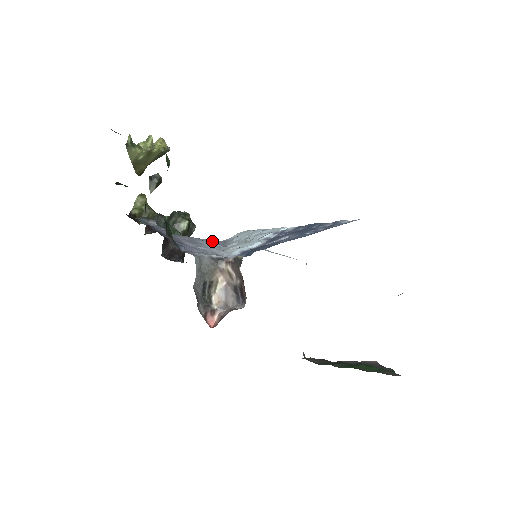
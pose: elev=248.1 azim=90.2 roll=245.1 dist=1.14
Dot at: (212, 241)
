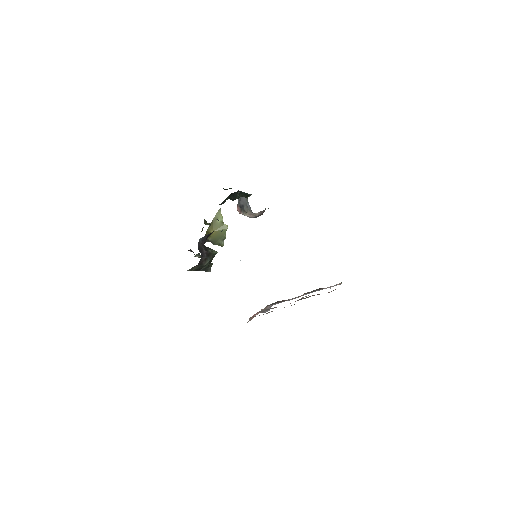
Dot at: occluded
